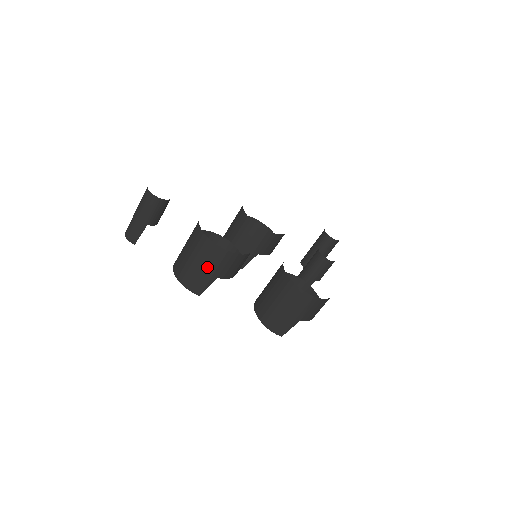
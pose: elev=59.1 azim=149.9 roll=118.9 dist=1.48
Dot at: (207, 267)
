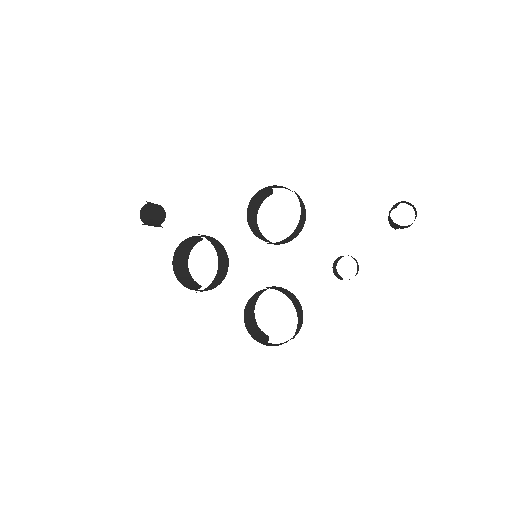
Dot at: (183, 284)
